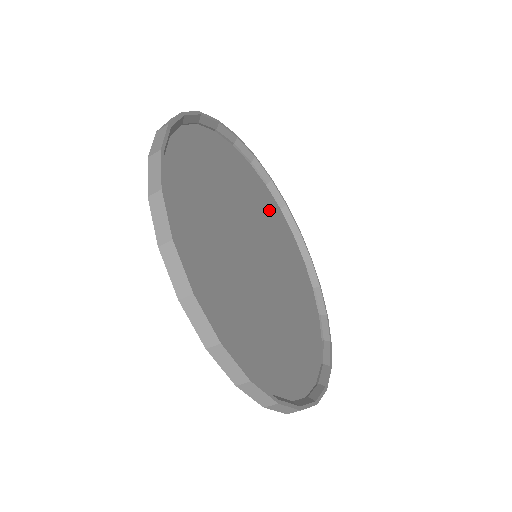
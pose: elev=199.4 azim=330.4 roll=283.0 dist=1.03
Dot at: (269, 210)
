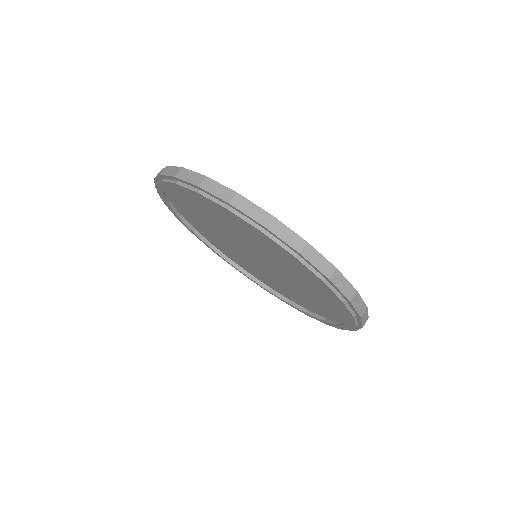
Dot at: (259, 274)
